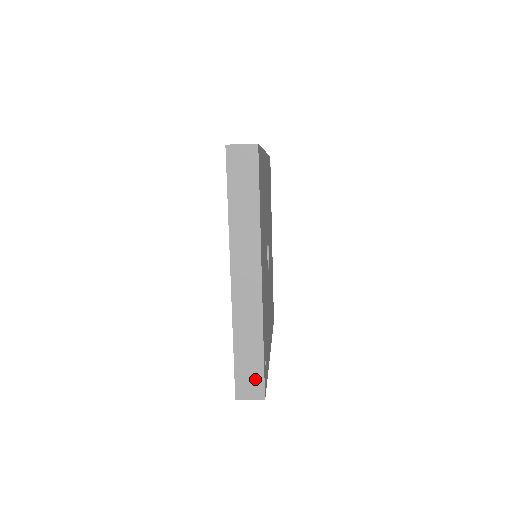
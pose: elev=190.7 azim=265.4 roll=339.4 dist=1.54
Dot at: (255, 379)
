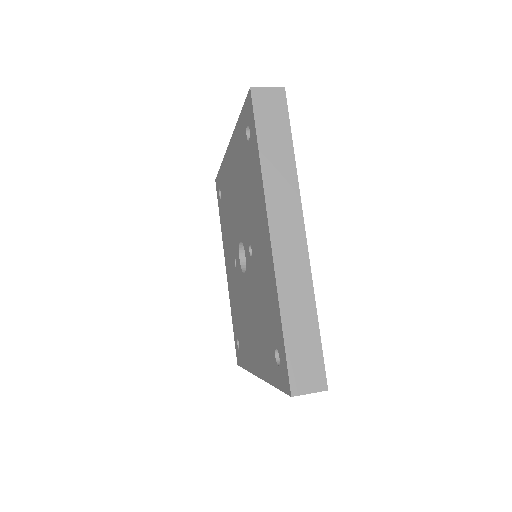
Dot at: (313, 363)
